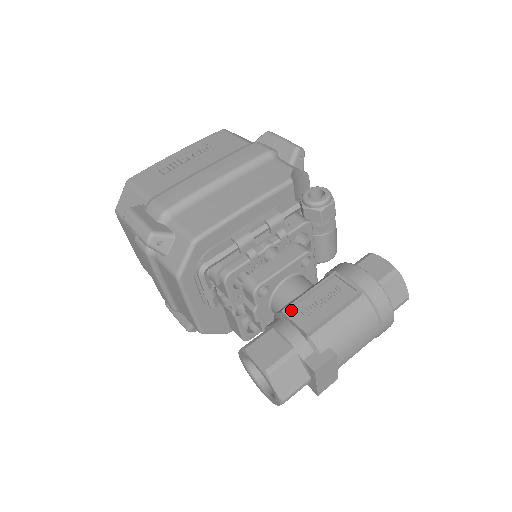
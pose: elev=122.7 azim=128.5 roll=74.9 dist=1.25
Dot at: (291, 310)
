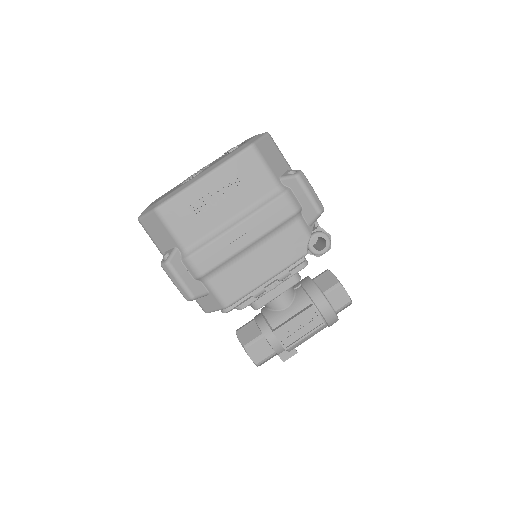
Dot at: (279, 331)
